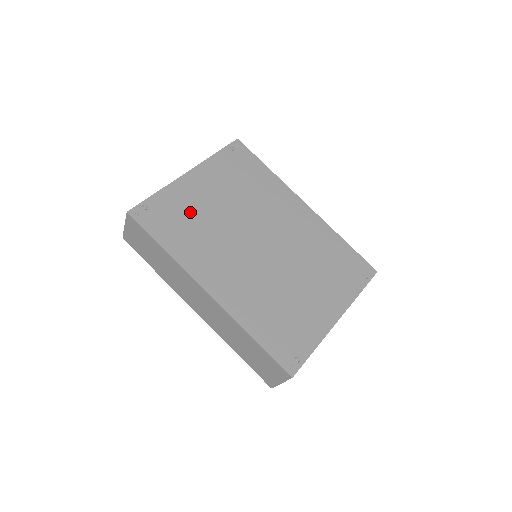
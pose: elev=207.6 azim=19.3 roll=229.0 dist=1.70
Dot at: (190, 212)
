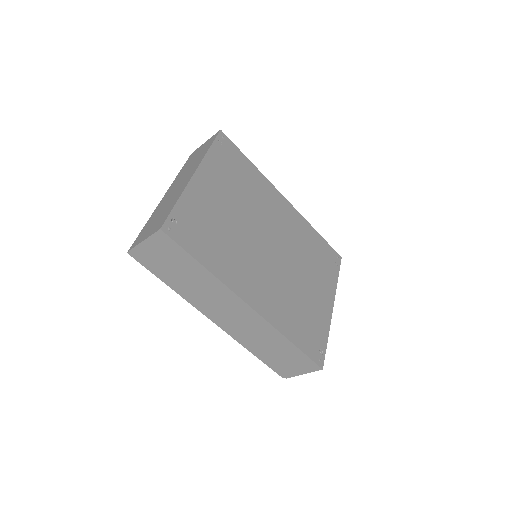
Dot at: (211, 221)
